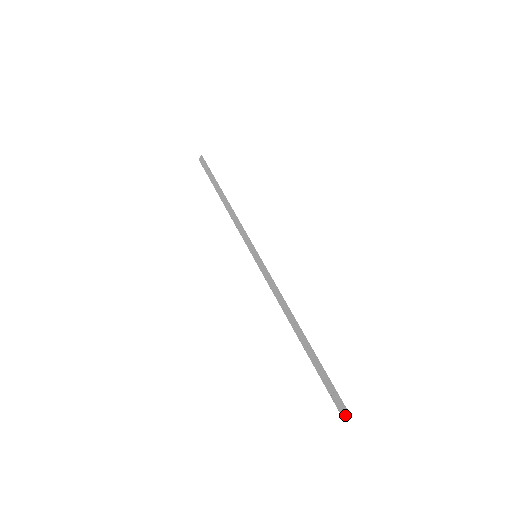
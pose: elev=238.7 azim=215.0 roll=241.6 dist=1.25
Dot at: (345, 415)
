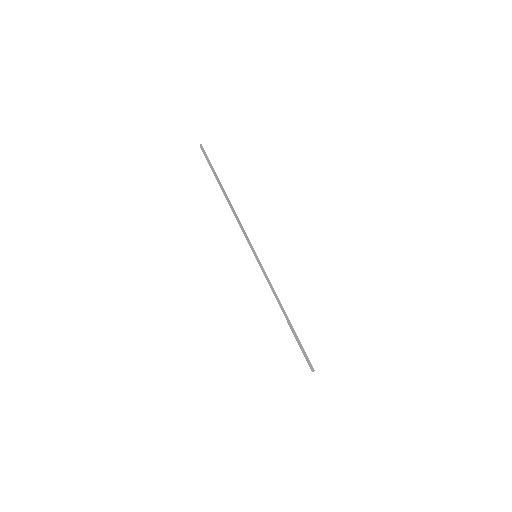
Dot at: (312, 370)
